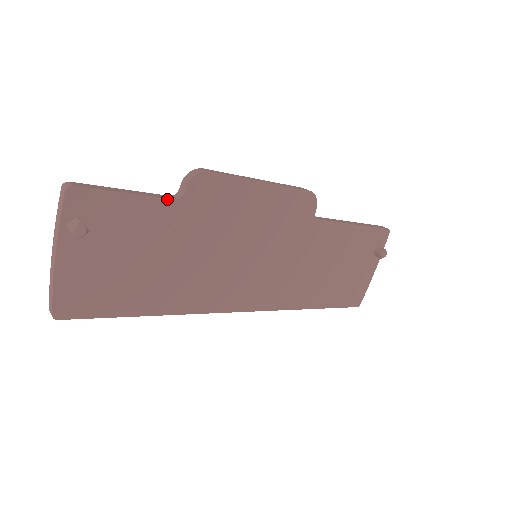
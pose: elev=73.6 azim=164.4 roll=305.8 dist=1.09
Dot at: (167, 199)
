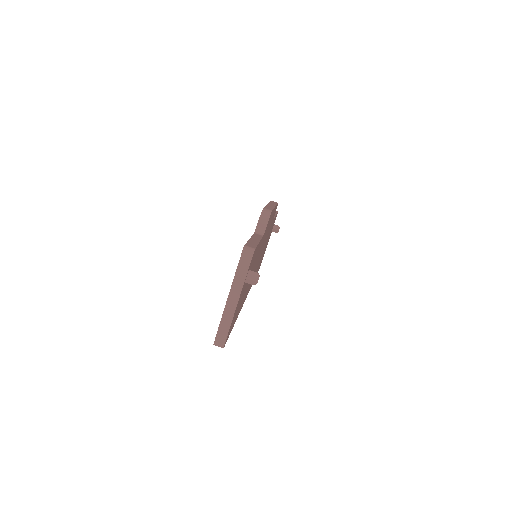
Dot at: (262, 237)
